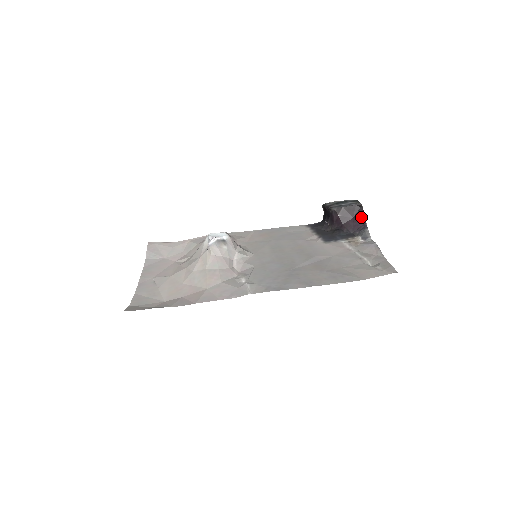
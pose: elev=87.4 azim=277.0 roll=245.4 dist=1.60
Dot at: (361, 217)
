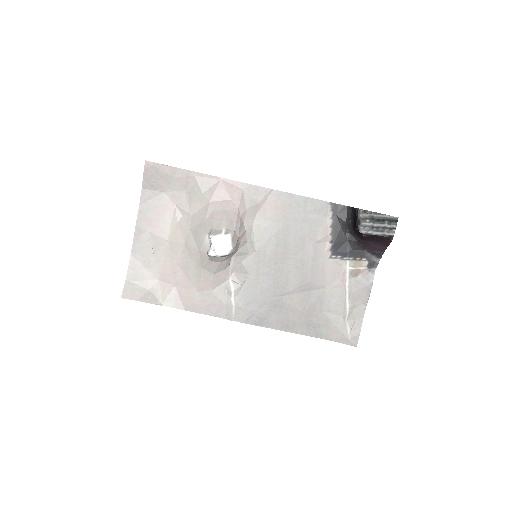
Dot at: (383, 246)
